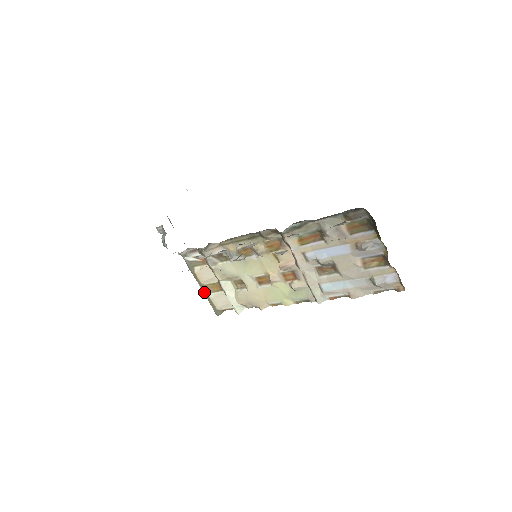
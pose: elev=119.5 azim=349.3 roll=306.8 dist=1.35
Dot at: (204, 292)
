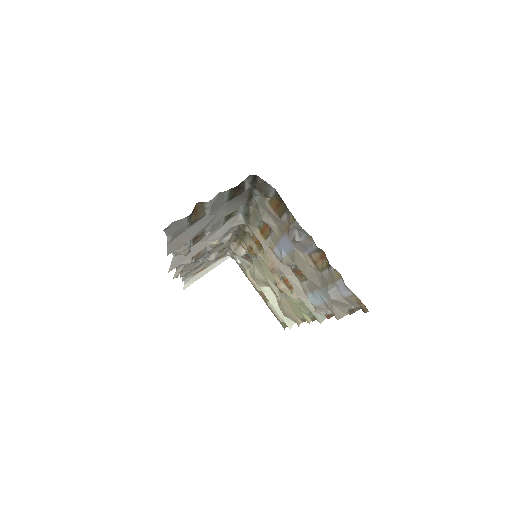
Dot at: occluded
